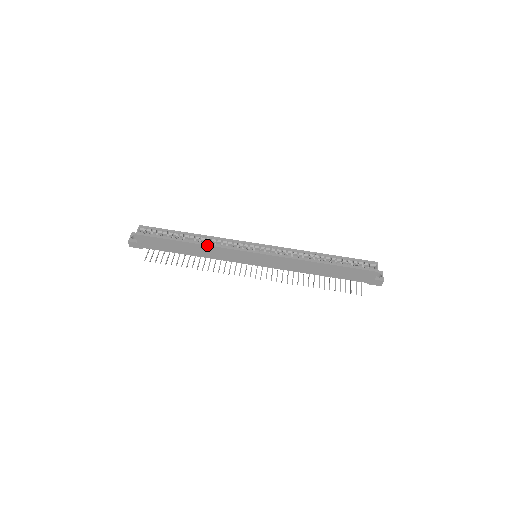
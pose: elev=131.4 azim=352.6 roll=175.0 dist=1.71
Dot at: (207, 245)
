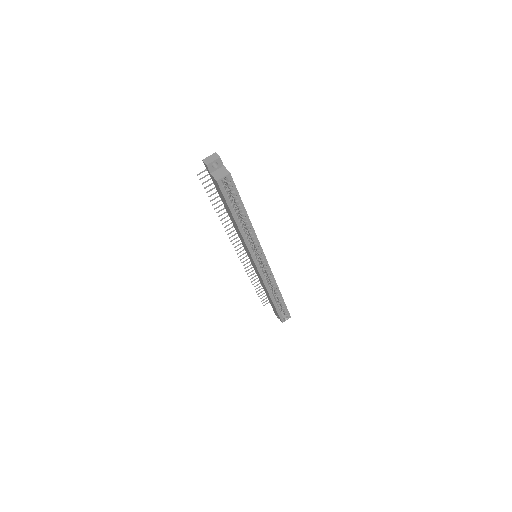
Dot at: (243, 236)
